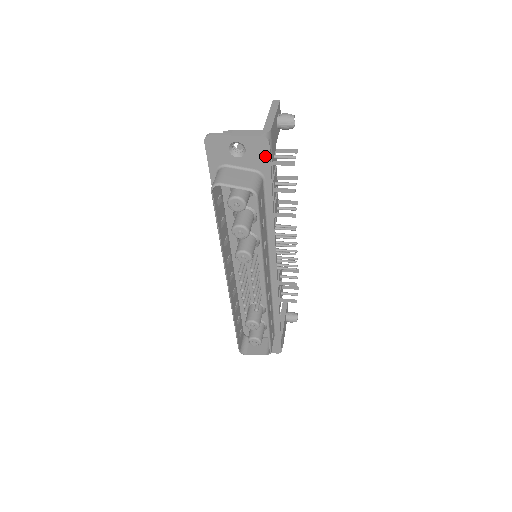
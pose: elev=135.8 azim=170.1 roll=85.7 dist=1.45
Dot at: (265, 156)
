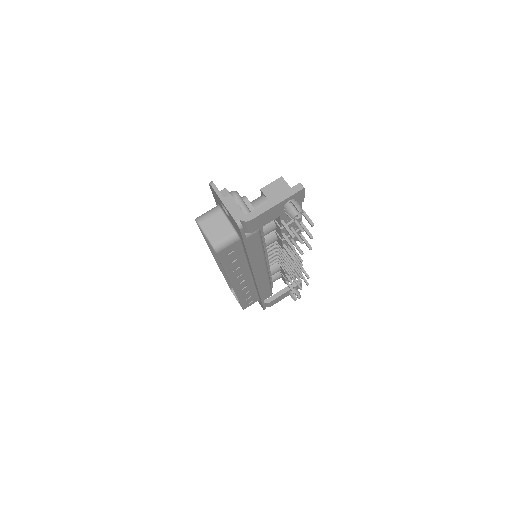
Dot at: (239, 232)
